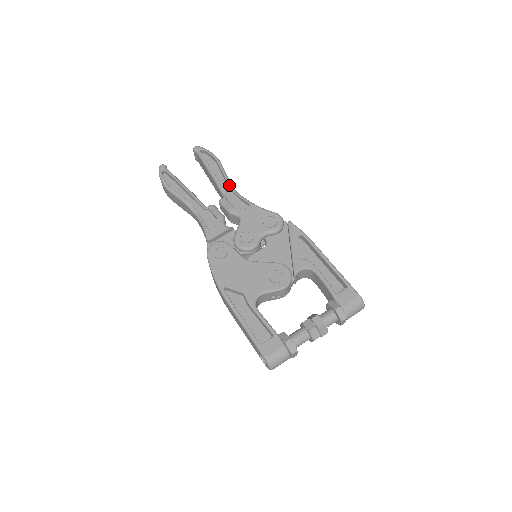
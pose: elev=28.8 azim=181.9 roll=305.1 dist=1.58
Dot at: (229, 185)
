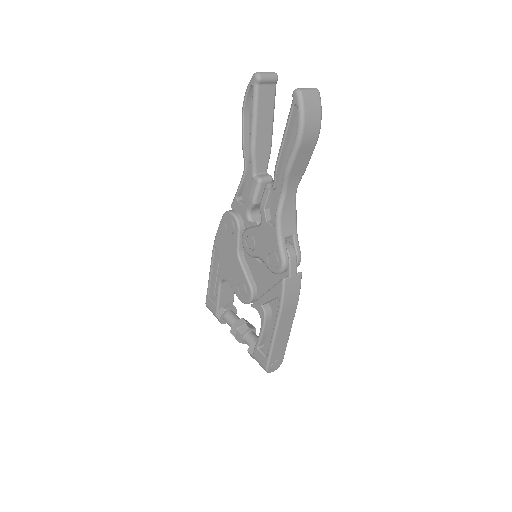
Dot at: (281, 183)
